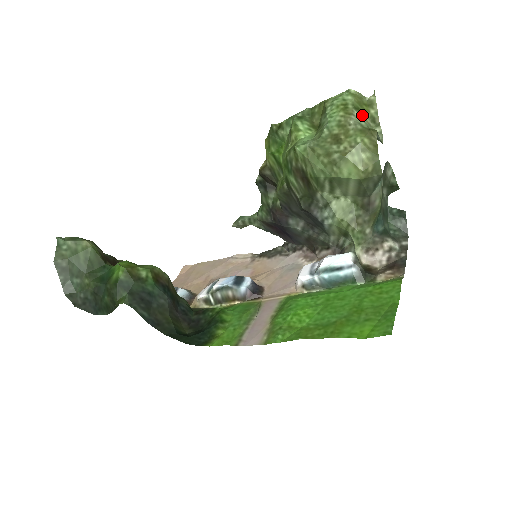
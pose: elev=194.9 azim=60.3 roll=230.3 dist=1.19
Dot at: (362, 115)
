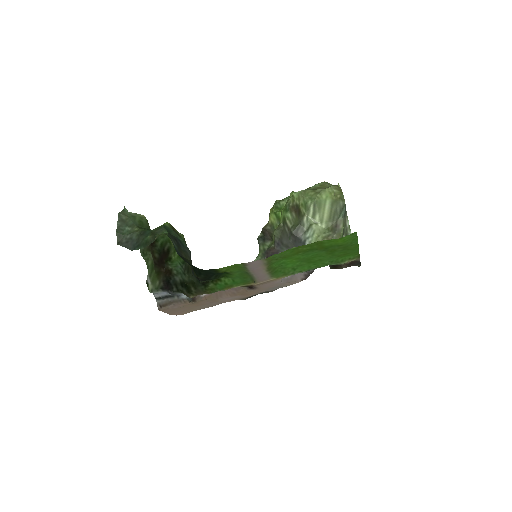
Dot at: occluded
